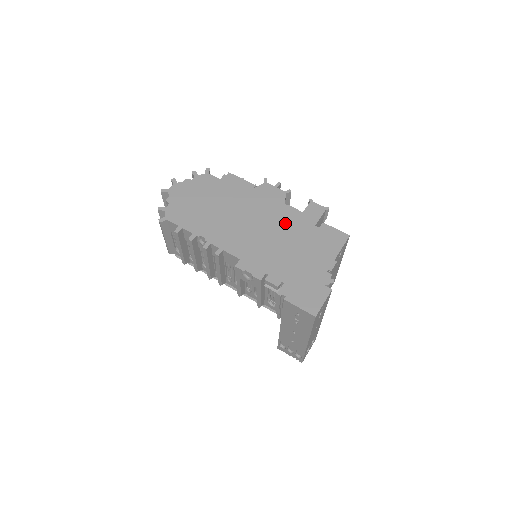
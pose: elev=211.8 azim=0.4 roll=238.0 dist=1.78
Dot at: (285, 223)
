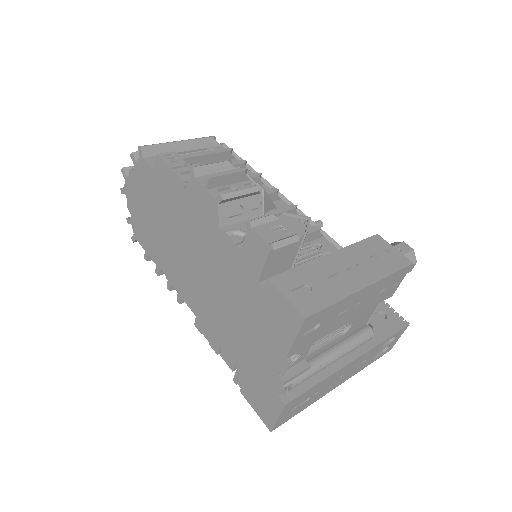
Dot at: (224, 269)
